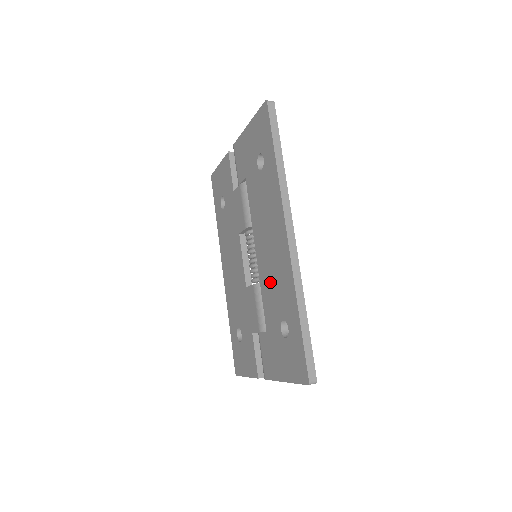
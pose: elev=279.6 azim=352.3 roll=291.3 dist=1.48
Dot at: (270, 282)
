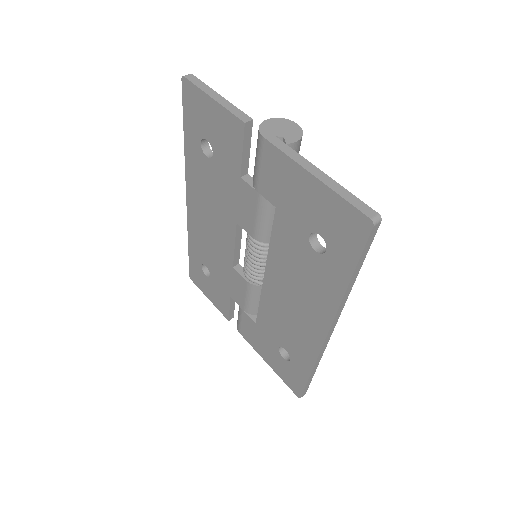
Dot at: (279, 317)
